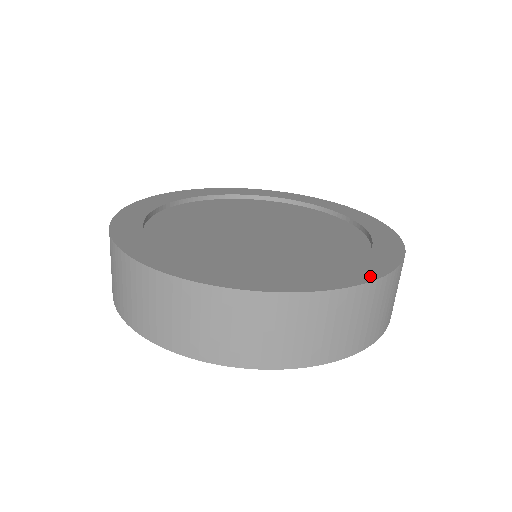
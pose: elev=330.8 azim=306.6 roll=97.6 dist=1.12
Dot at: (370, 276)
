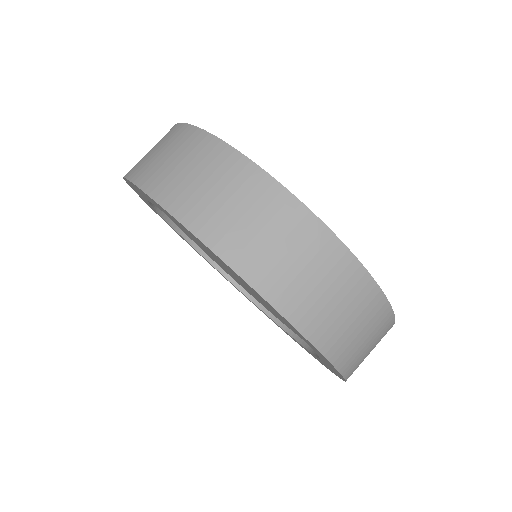
Dot at: (268, 175)
